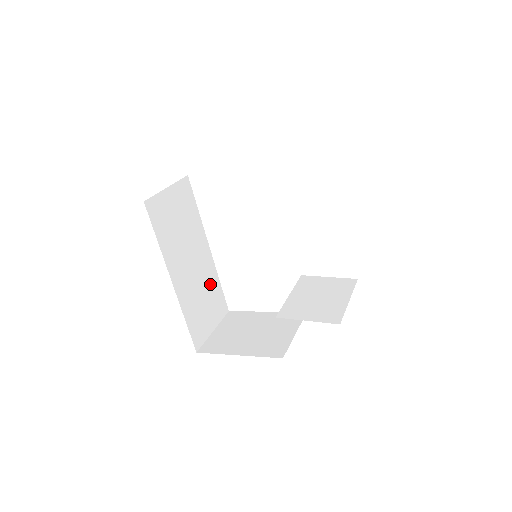
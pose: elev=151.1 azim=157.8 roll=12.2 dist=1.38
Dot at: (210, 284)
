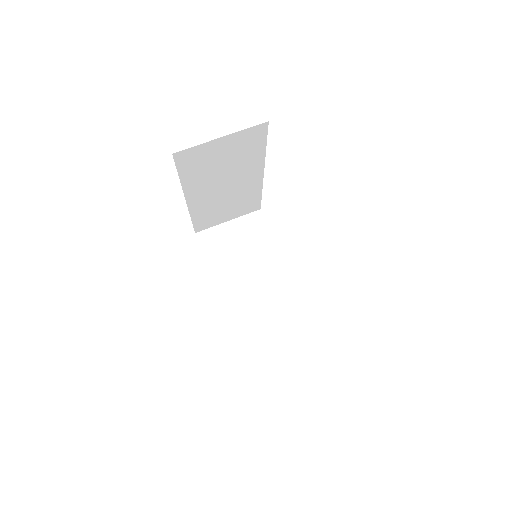
Dot at: (245, 196)
